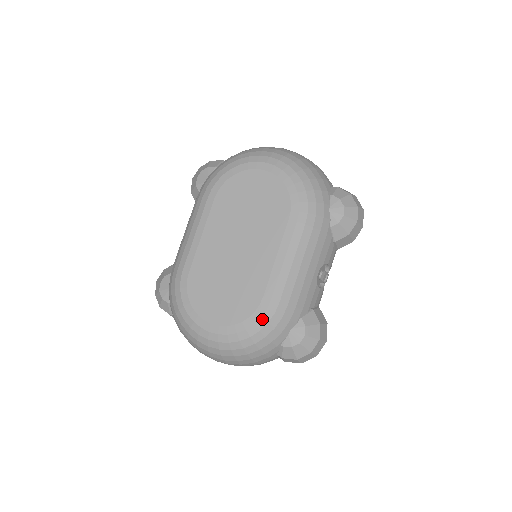
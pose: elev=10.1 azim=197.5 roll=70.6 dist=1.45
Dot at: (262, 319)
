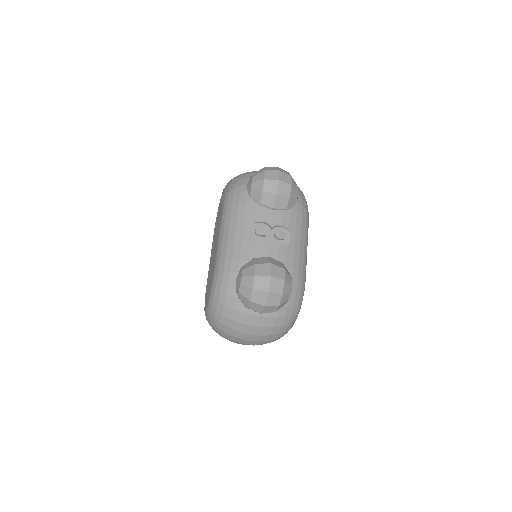
Dot at: (214, 281)
